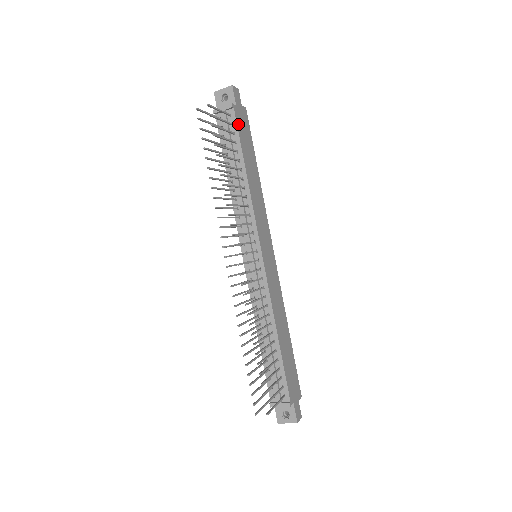
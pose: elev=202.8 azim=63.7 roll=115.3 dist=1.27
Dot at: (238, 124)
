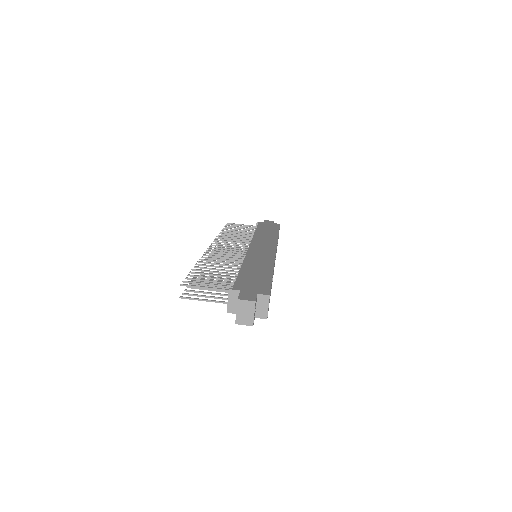
Dot at: (260, 225)
